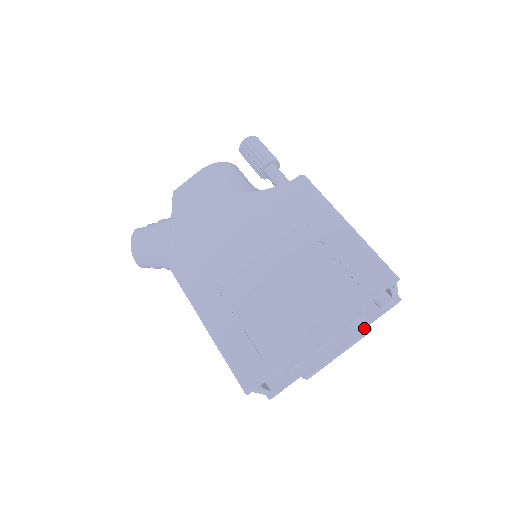
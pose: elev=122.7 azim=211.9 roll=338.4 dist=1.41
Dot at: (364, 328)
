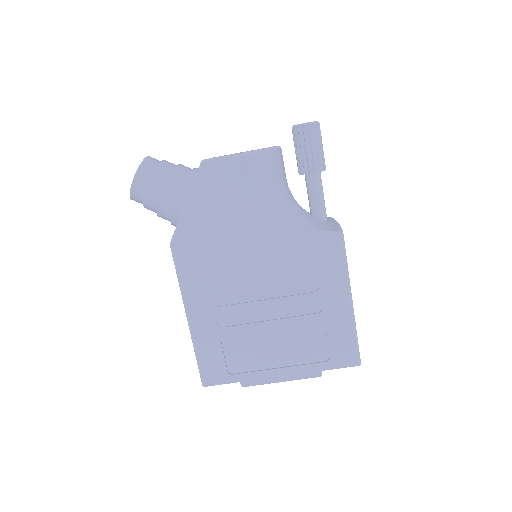
Dot at: occluded
